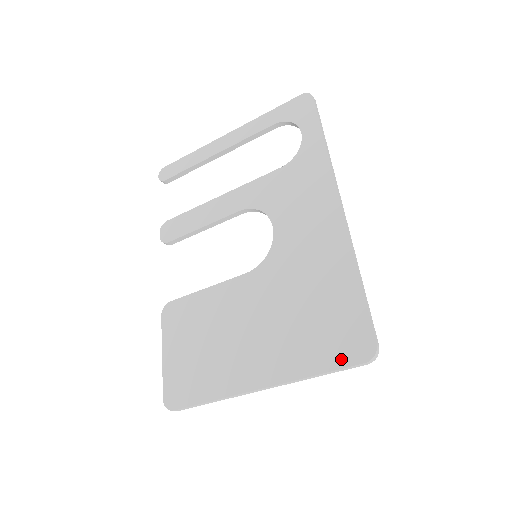
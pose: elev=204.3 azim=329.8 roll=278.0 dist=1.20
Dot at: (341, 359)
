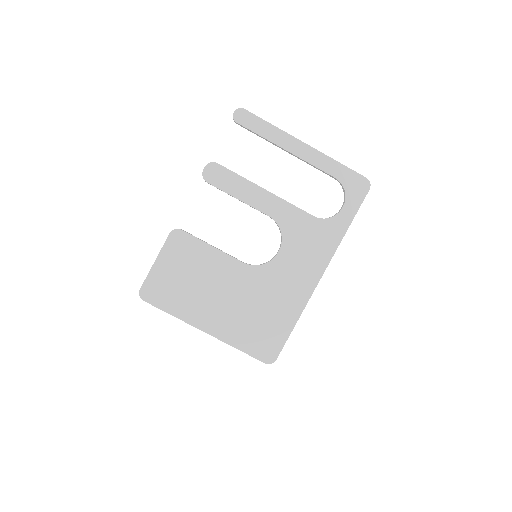
Dot at: (256, 353)
